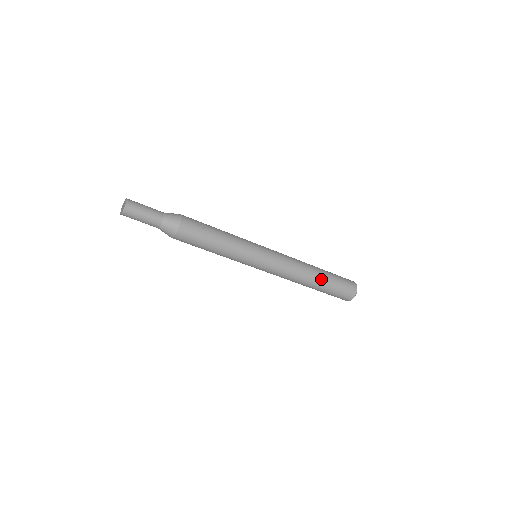
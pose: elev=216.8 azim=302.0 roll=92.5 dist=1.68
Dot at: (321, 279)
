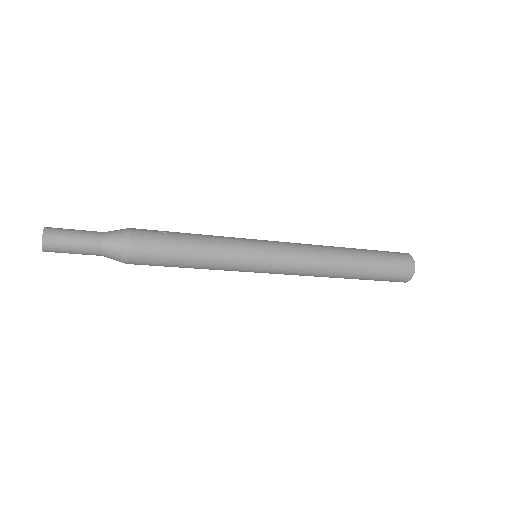
Dot at: (357, 255)
